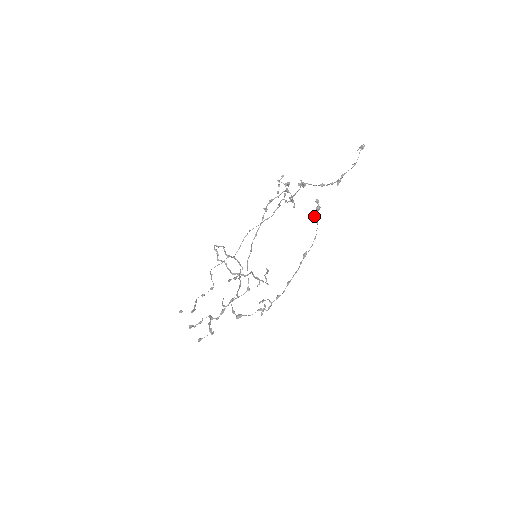
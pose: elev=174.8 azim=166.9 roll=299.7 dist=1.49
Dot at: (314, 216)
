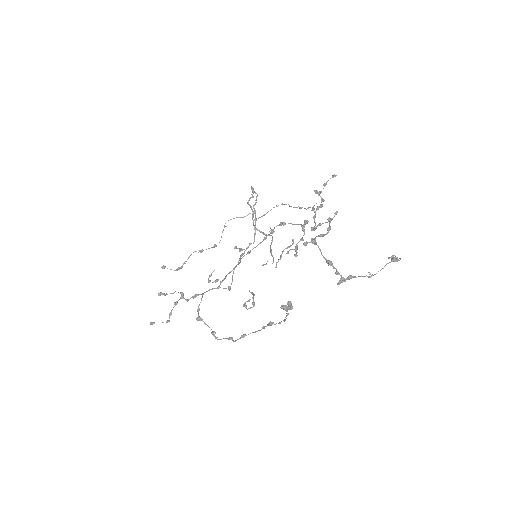
Dot at: occluded
